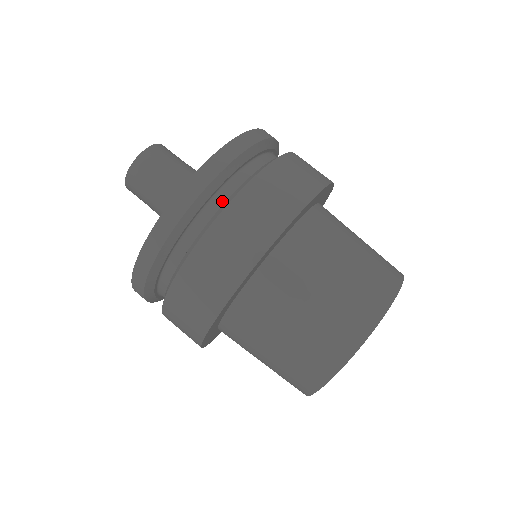
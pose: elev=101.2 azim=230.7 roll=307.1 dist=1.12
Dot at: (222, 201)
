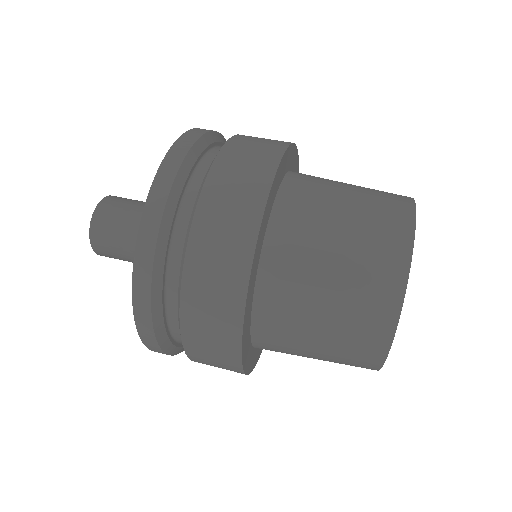
Dot at: occluded
